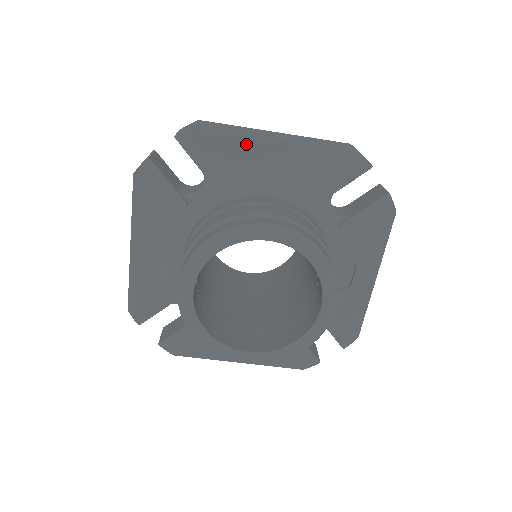
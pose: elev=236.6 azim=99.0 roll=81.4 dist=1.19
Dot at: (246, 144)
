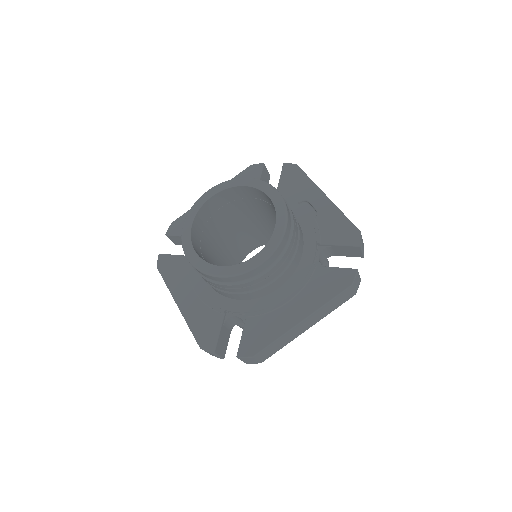
Dot at: occluded
